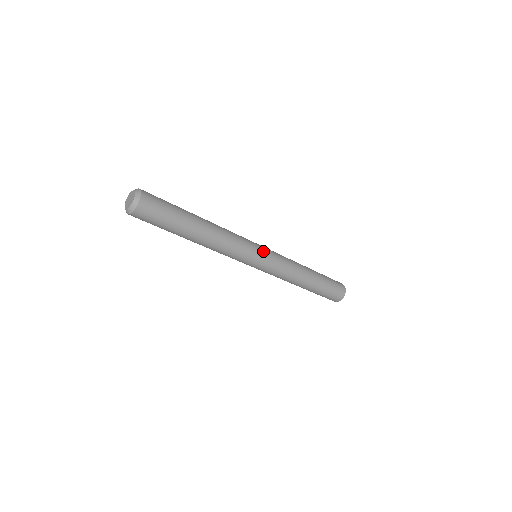
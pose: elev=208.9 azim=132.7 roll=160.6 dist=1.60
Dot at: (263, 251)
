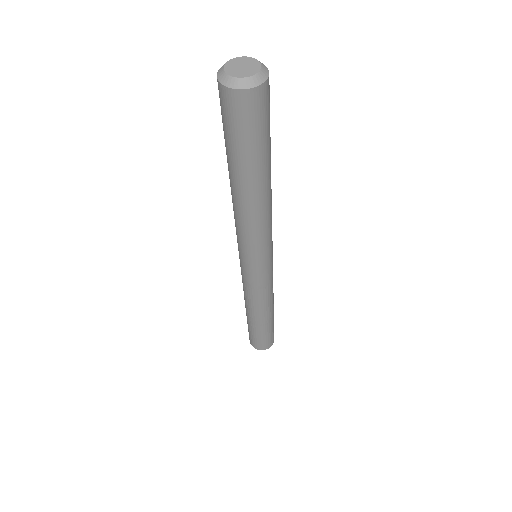
Dot at: occluded
